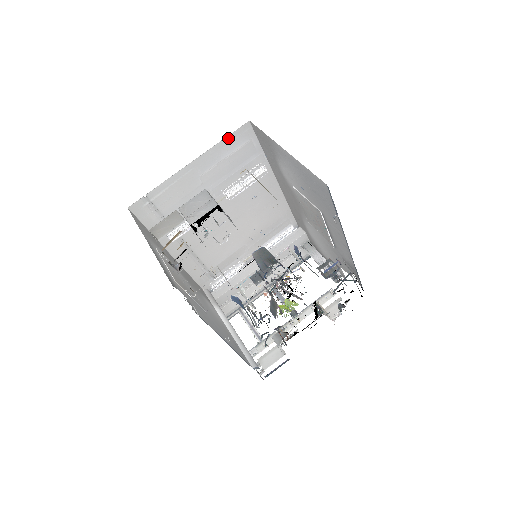
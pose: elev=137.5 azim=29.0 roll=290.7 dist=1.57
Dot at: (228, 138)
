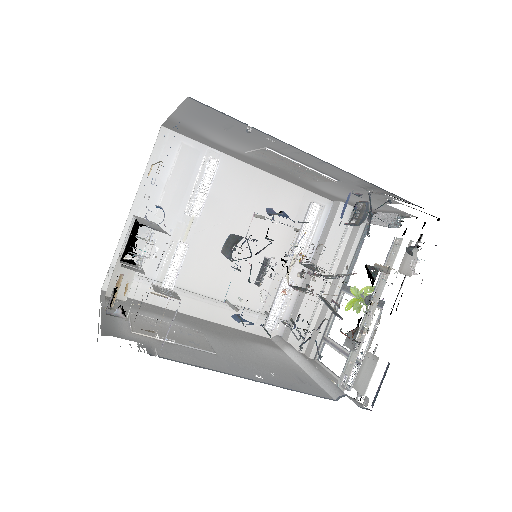
Dot at: (153, 157)
